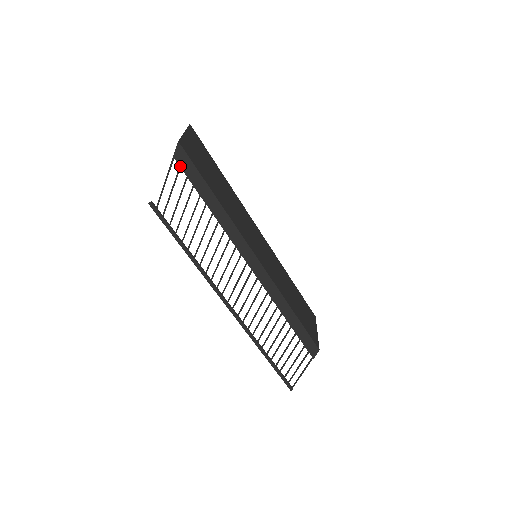
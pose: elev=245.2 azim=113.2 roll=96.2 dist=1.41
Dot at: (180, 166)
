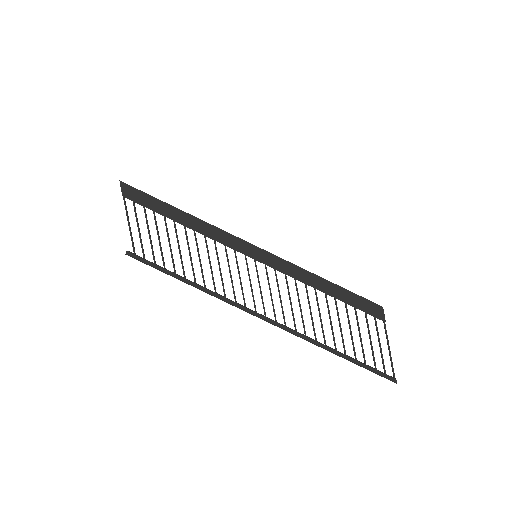
Dot at: (133, 201)
